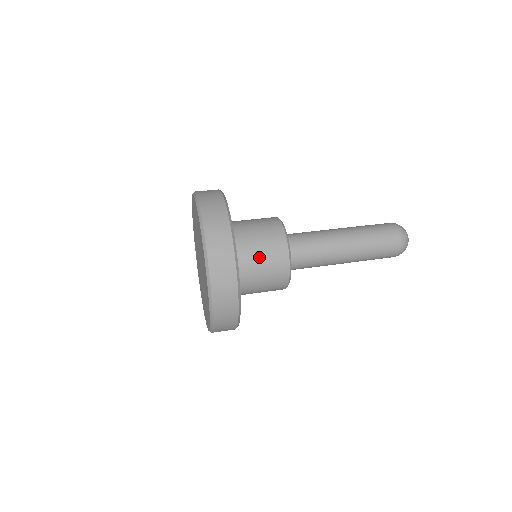
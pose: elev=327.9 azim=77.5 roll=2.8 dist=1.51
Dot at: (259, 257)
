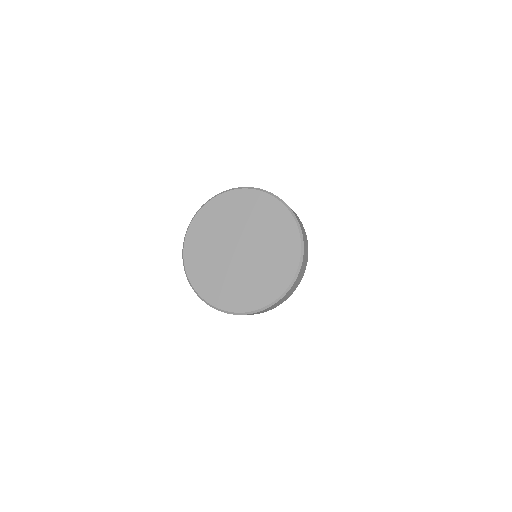
Dot at: occluded
